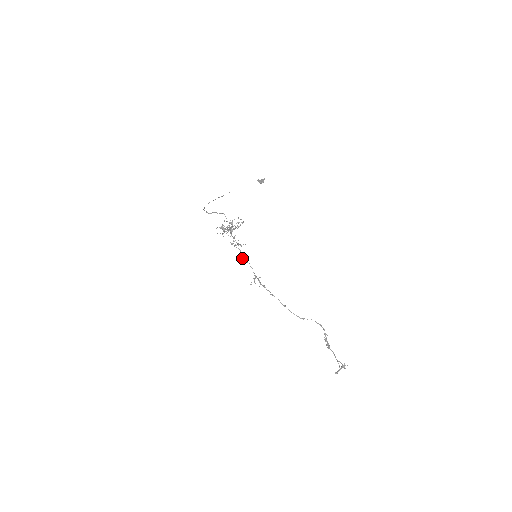
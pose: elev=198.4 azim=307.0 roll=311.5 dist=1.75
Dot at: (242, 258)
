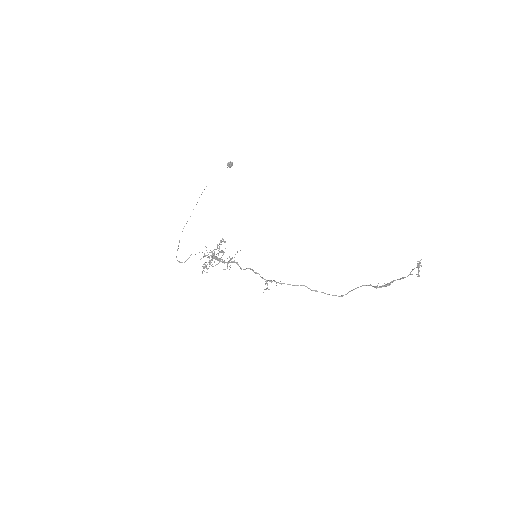
Dot at: occluded
